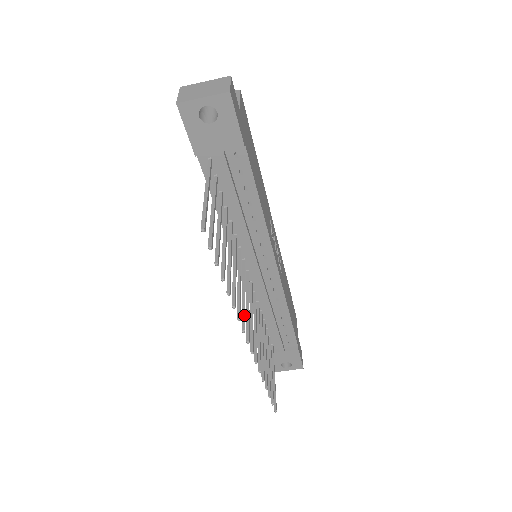
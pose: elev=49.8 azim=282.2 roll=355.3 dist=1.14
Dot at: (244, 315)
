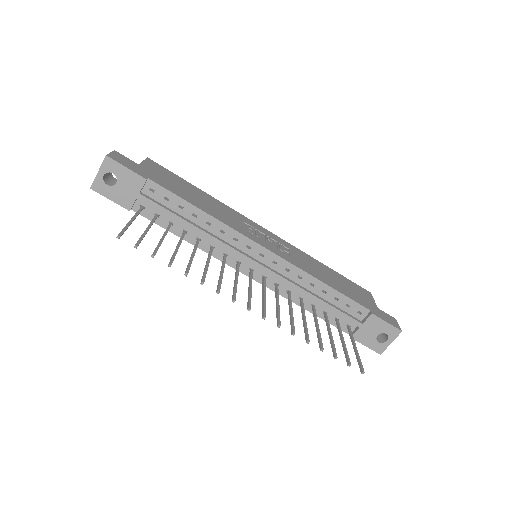
Dot at: (234, 291)
